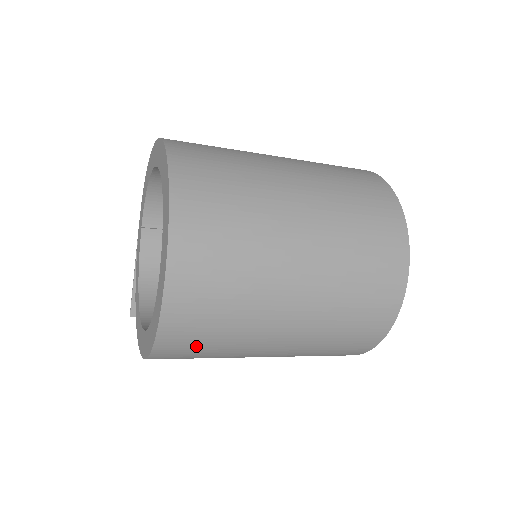
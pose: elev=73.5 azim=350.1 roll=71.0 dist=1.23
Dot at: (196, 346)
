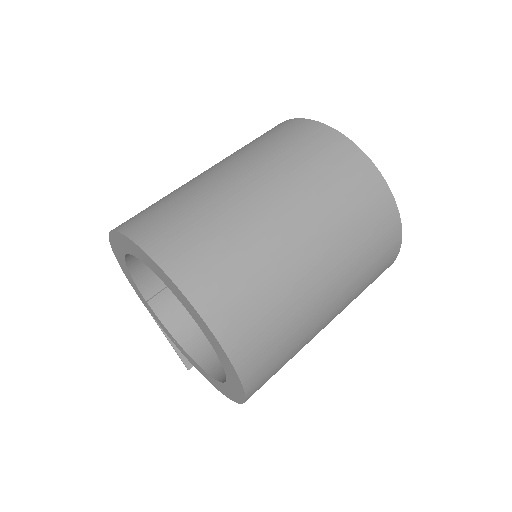
Dot at: (275, 368)
